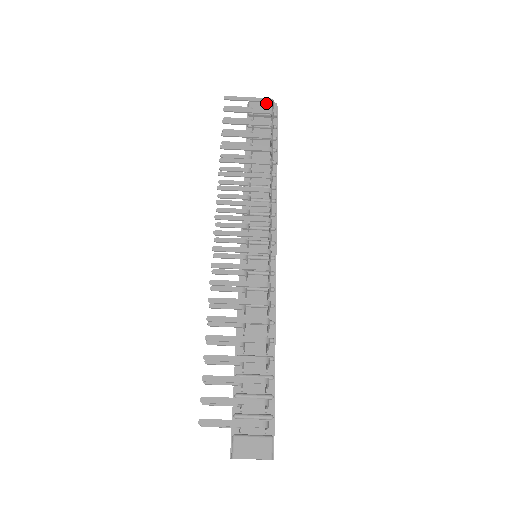
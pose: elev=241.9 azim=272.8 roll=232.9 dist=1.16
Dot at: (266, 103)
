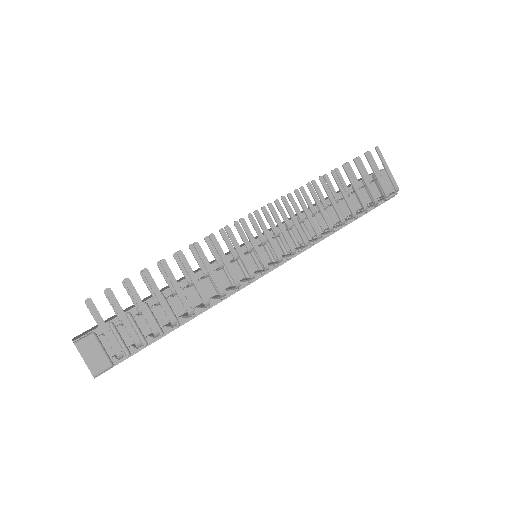
Dot at: occluded
